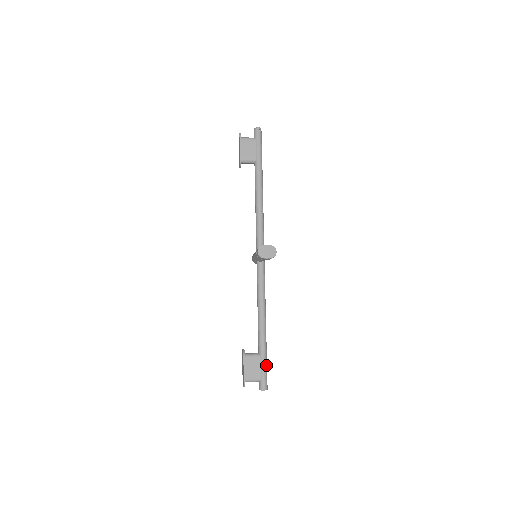
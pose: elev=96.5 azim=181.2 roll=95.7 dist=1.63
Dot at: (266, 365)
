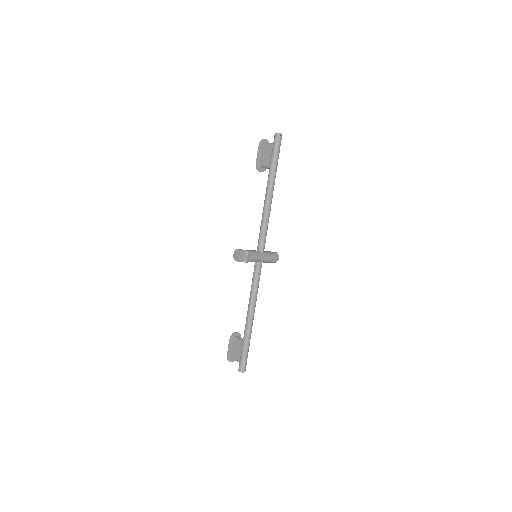
Dot at: (245, 352)
